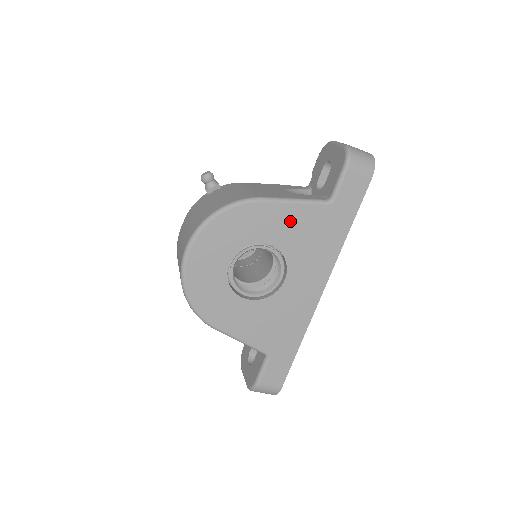
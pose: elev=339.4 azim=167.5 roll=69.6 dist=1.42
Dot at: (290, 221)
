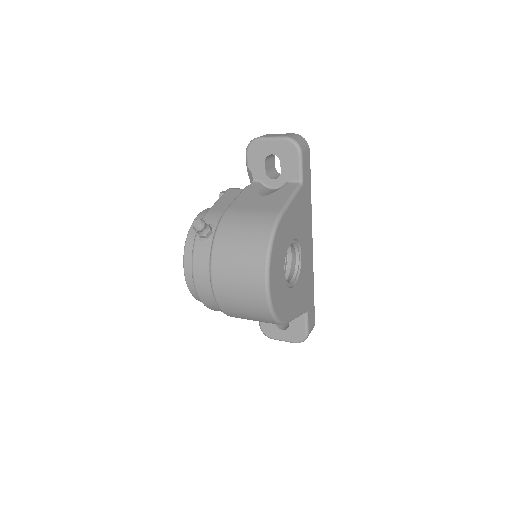
Dot at: (294, 214)
